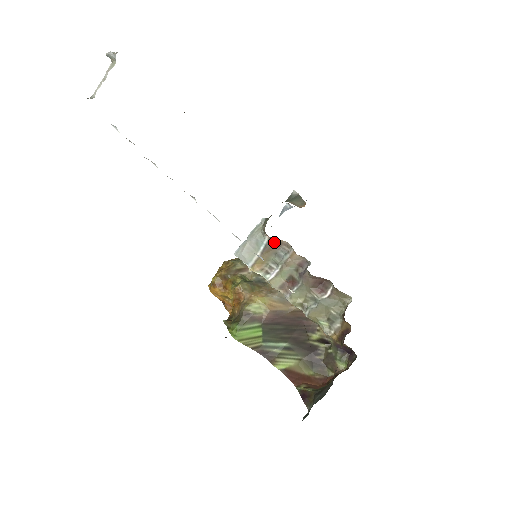
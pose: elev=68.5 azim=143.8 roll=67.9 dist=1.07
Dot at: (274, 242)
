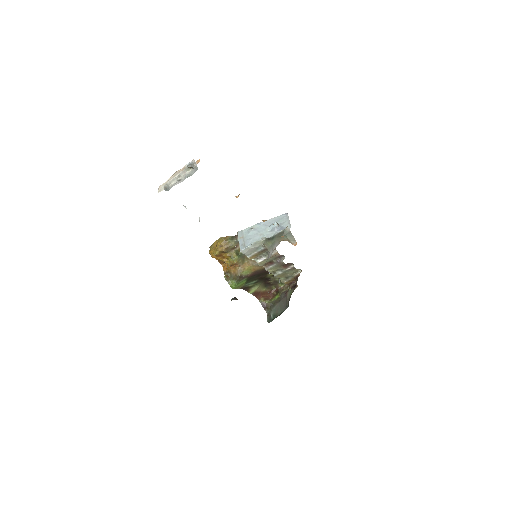
Dot at: occluded
